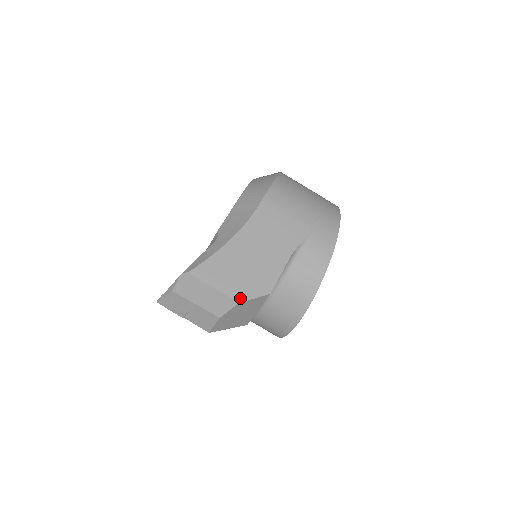
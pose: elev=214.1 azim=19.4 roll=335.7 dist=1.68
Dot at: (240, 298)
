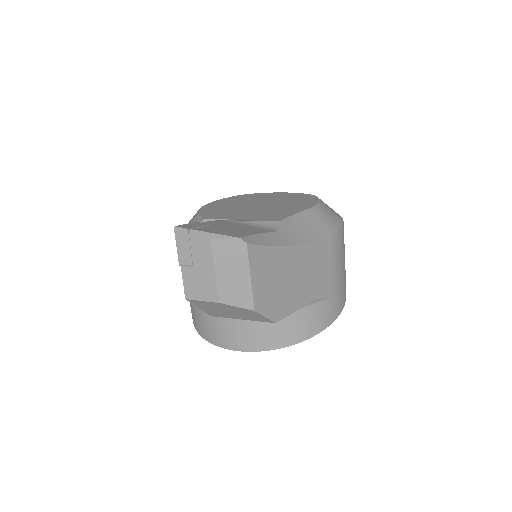
Dot at: (258, 307)
